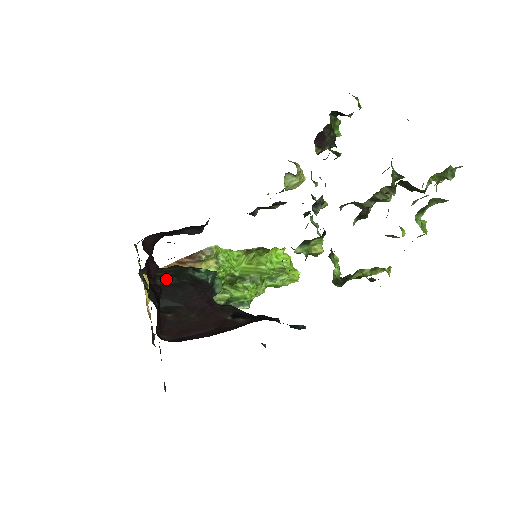
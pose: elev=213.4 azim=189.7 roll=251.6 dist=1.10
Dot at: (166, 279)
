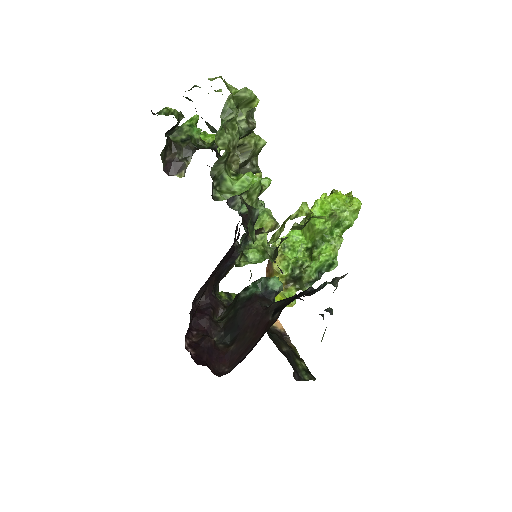
Dot at: (227, 315)
